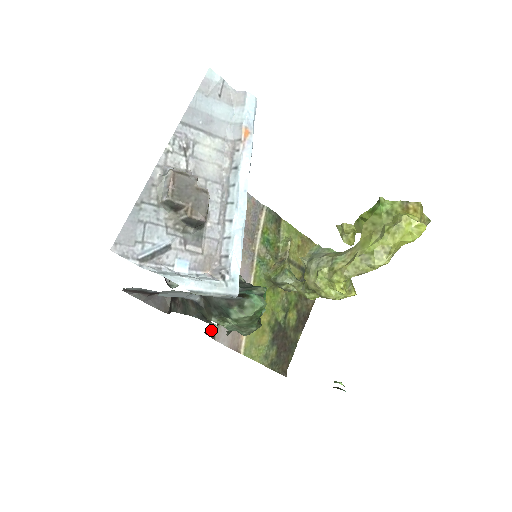
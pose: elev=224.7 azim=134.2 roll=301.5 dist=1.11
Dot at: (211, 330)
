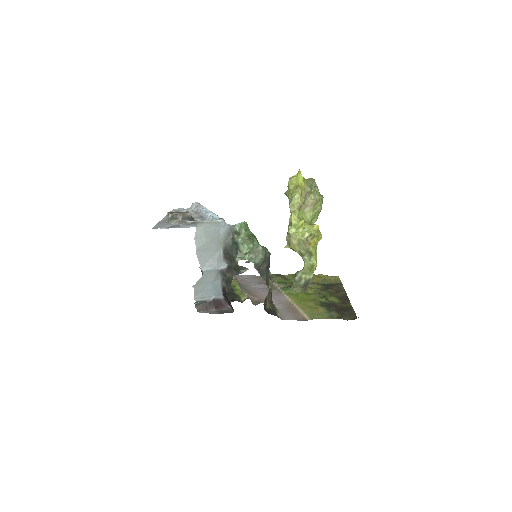
Dot at: (270, 311)
